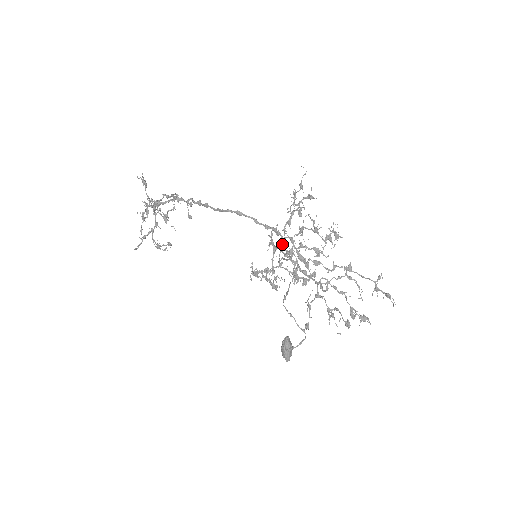
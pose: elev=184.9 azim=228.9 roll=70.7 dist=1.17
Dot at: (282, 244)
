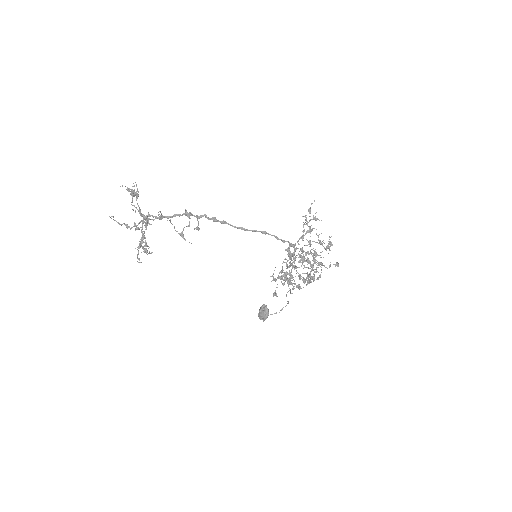
Dot at: occluded
